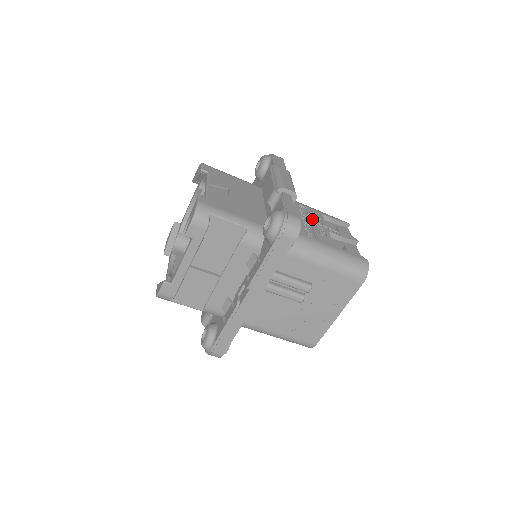
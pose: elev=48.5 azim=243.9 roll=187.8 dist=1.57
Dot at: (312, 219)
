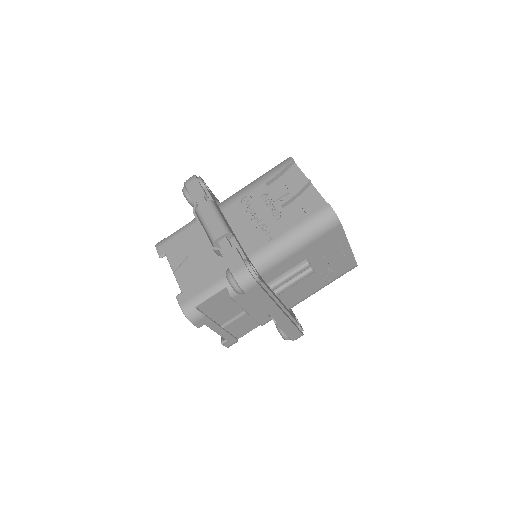
Dot at: (261, 207)
